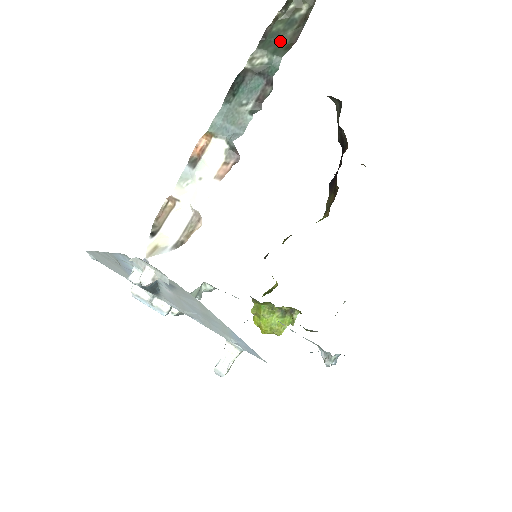
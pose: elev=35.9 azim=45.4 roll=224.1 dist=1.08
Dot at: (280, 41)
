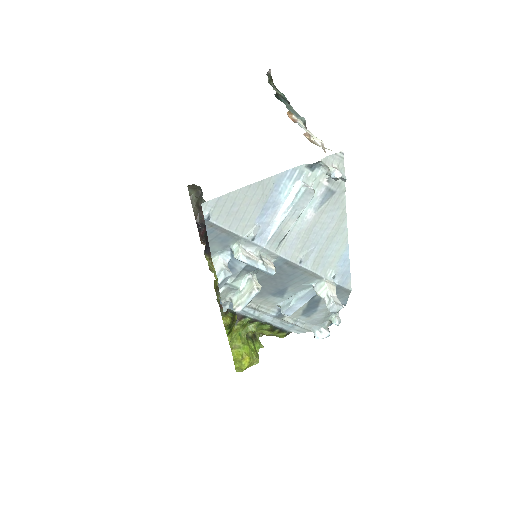
Dot at: occluded
